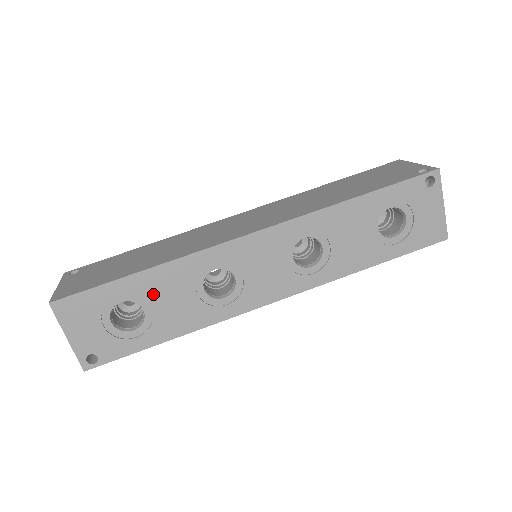
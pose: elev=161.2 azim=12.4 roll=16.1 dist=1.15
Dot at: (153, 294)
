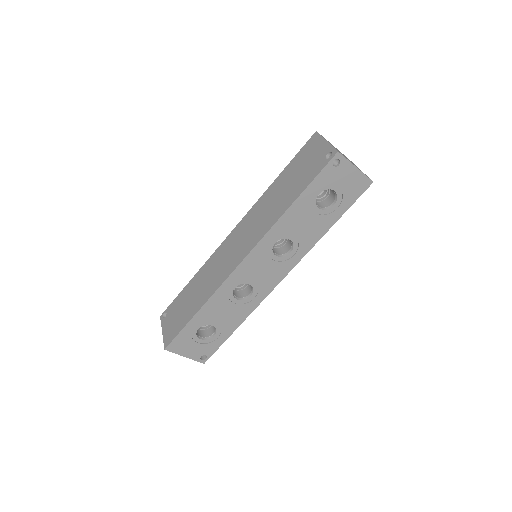
Dot at: (211, 317)
